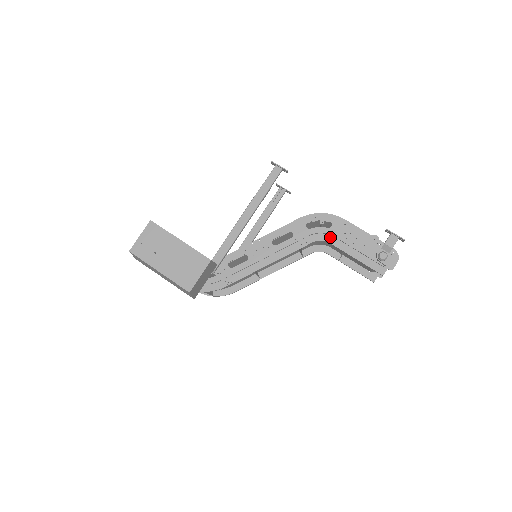
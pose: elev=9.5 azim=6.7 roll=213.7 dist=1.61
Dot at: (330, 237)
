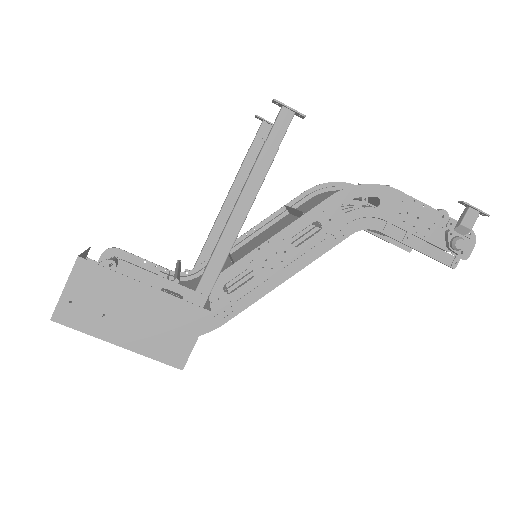
Dot at: (378, 222)
